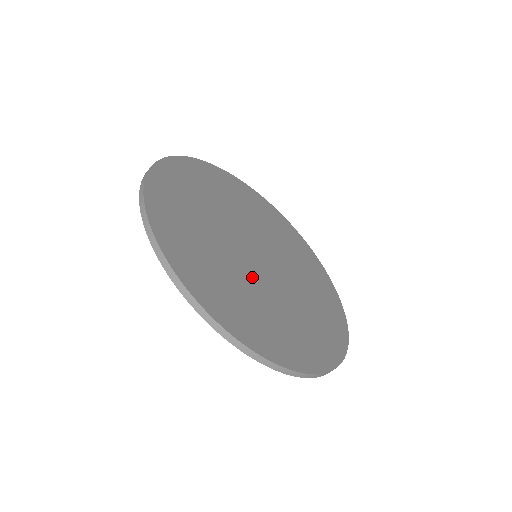
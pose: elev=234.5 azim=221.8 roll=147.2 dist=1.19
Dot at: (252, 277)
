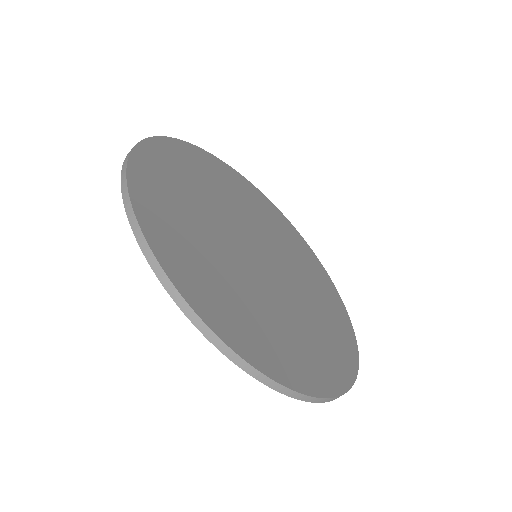
Dot at: (257, 283)
